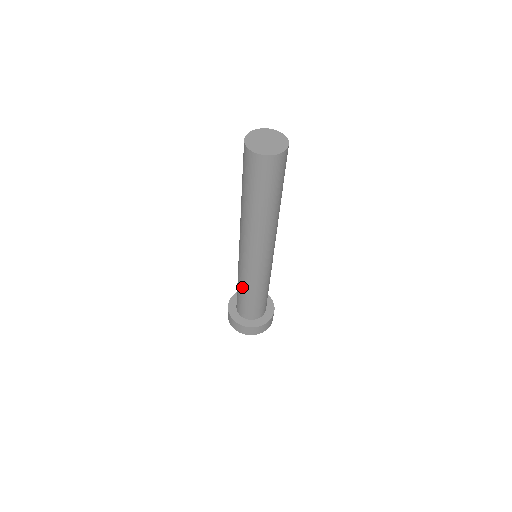
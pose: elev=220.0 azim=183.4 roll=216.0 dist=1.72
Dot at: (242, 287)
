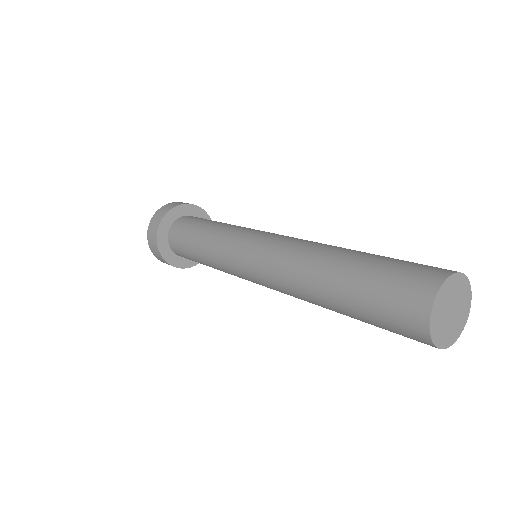
Dot at: occluded
